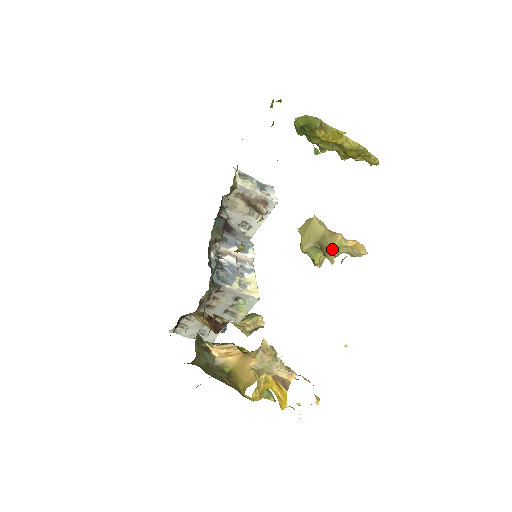
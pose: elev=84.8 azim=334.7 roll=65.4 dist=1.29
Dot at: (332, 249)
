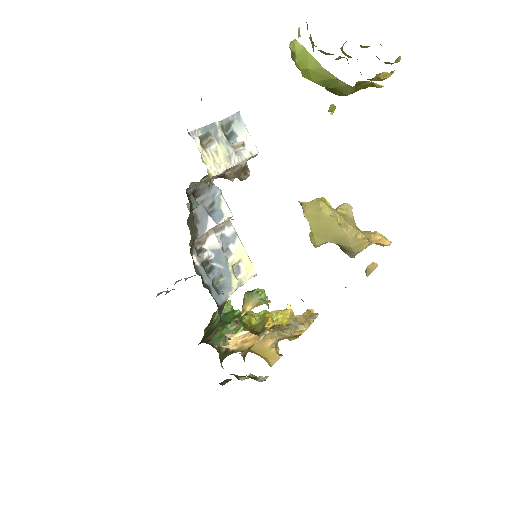
Dot at: (356, 254)
